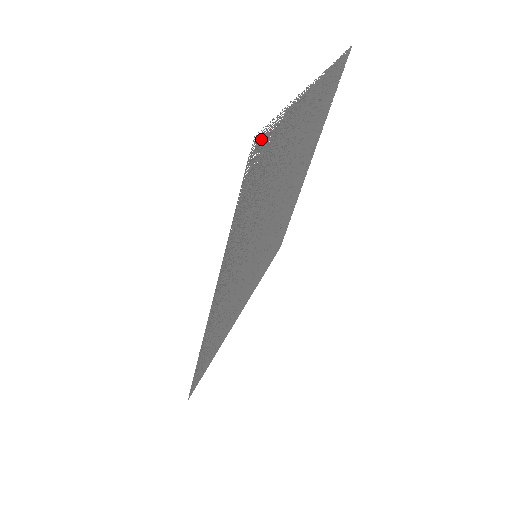
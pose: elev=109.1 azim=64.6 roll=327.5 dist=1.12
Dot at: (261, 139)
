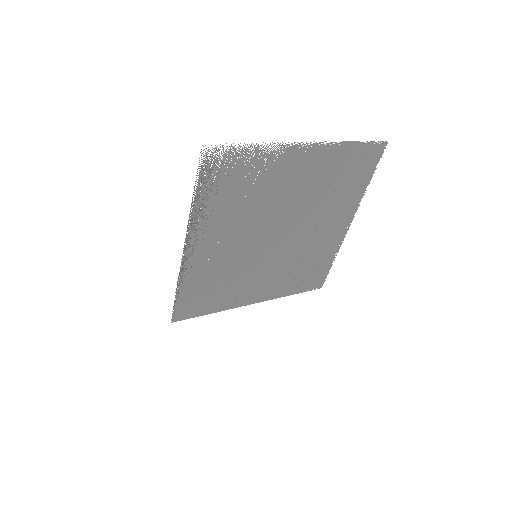
Dot at: occluded
